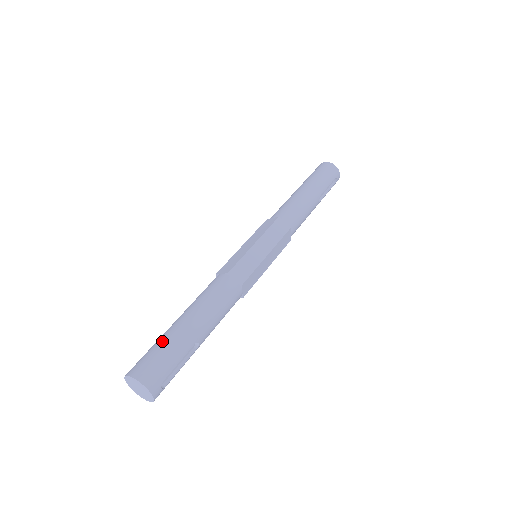
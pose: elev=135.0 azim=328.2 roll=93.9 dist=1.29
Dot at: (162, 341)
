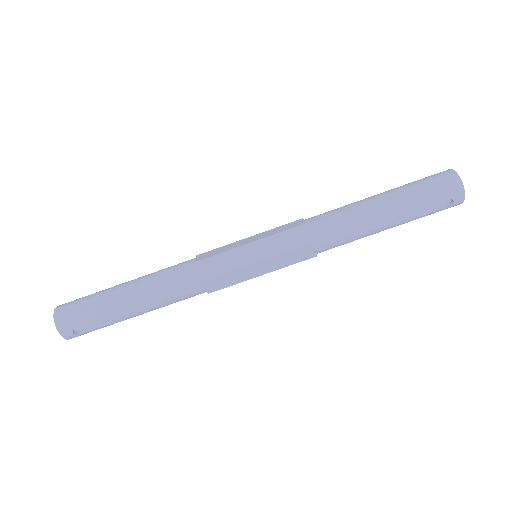
Dot at: (96, 294)
